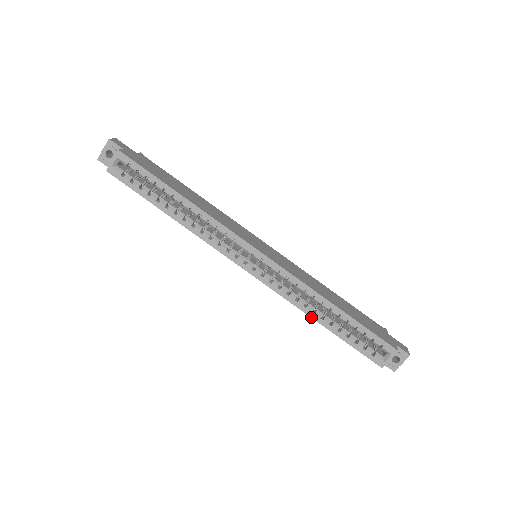
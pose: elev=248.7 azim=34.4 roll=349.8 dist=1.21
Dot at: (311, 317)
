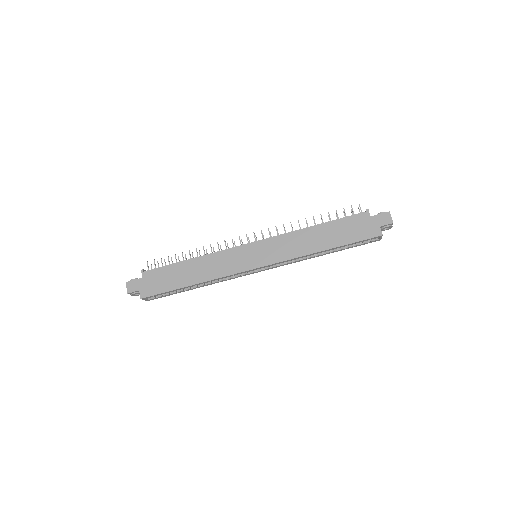
Dot at: occluded
